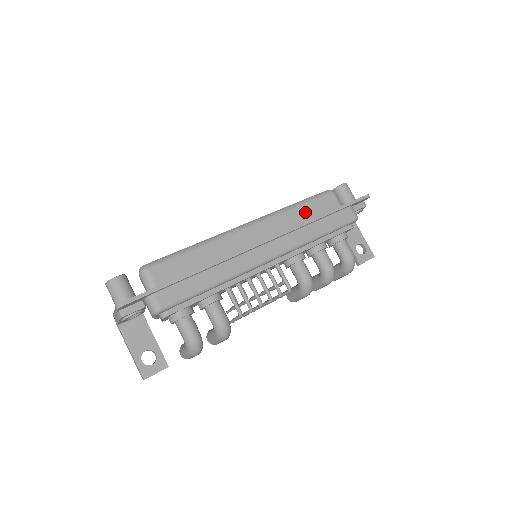
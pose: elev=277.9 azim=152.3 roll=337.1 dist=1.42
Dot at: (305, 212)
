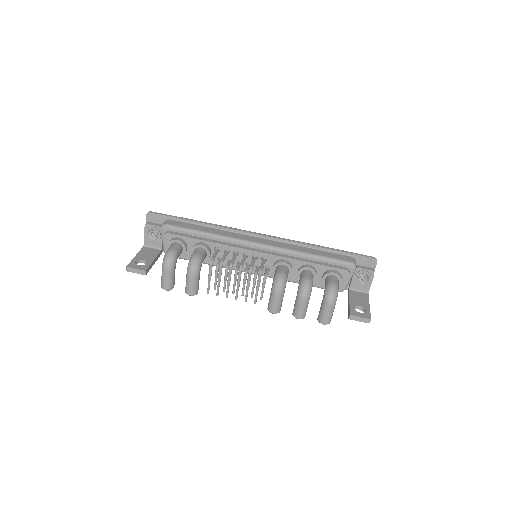
Dot at: occluded
